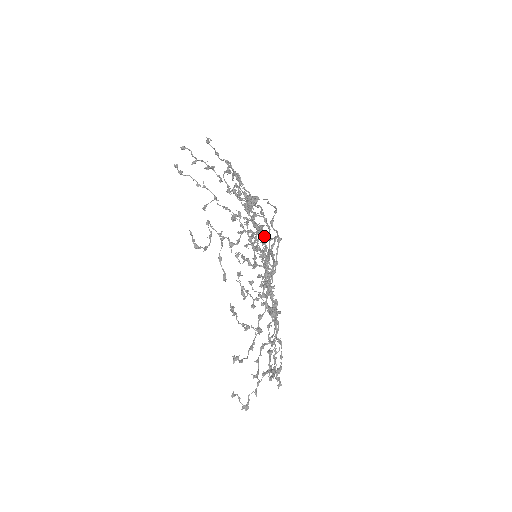
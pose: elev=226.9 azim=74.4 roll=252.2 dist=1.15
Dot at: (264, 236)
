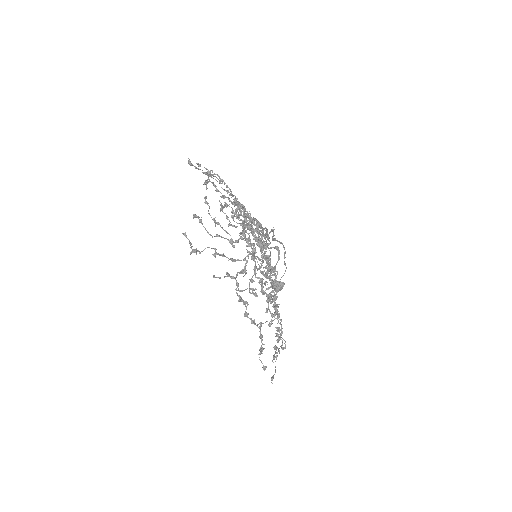
Dot at: occluded
